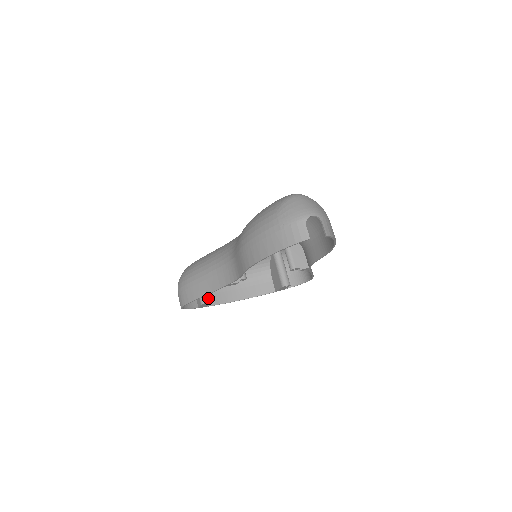
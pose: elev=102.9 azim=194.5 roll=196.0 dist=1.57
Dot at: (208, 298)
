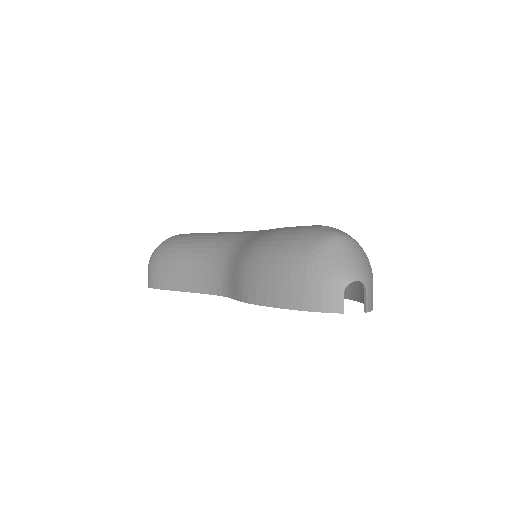
Dot at: occluded
